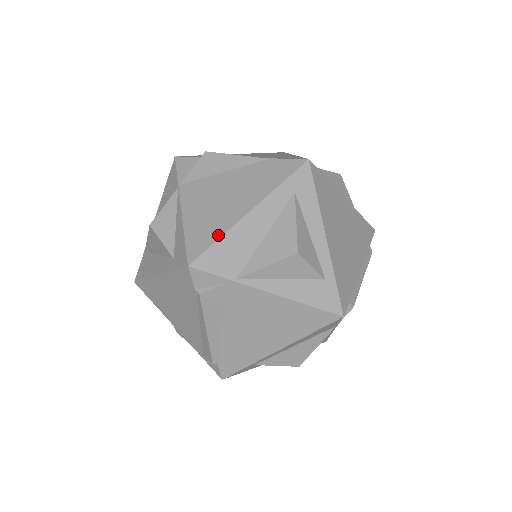
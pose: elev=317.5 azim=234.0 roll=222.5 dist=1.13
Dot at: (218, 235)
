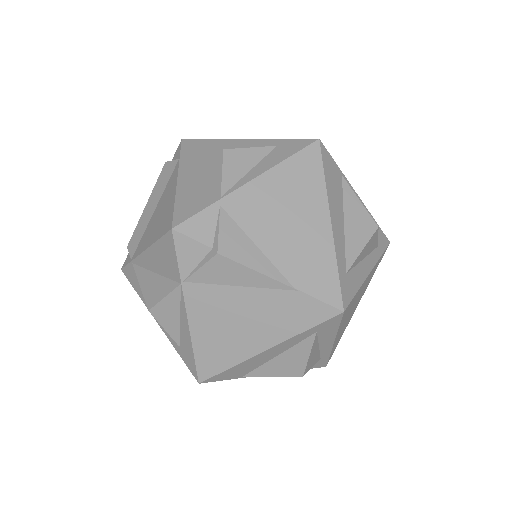
Dot at: (230, 364)
